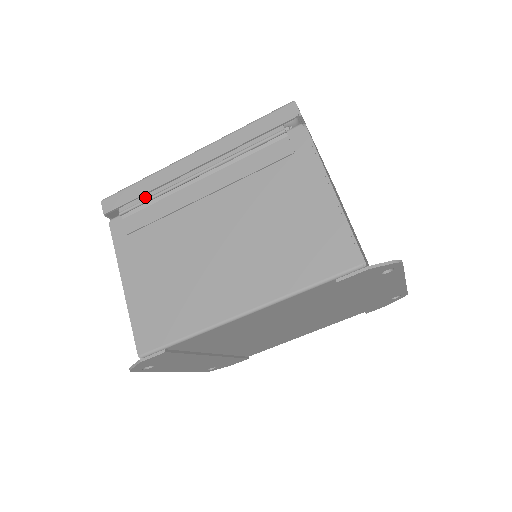
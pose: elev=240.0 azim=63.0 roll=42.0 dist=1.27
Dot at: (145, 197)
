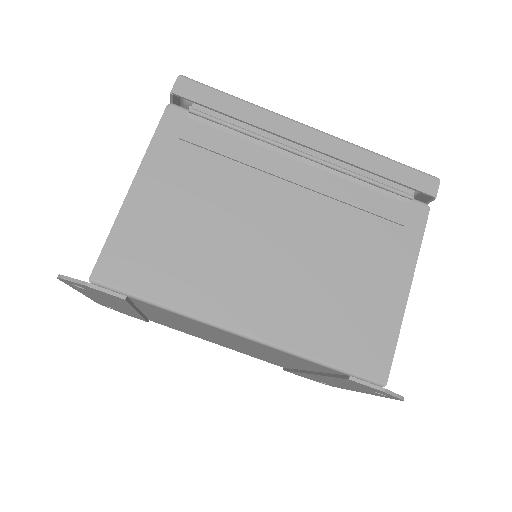
Dot at: (232, 121)
